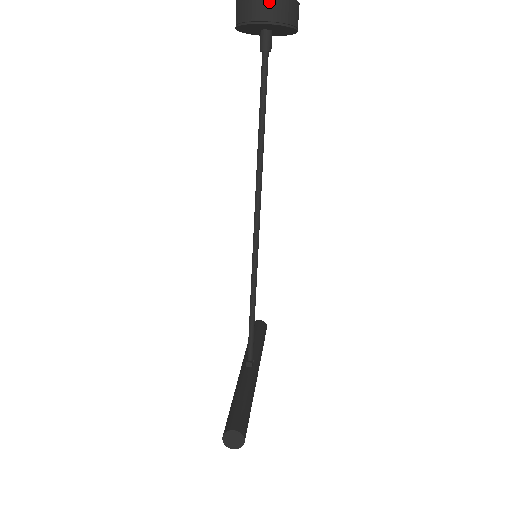
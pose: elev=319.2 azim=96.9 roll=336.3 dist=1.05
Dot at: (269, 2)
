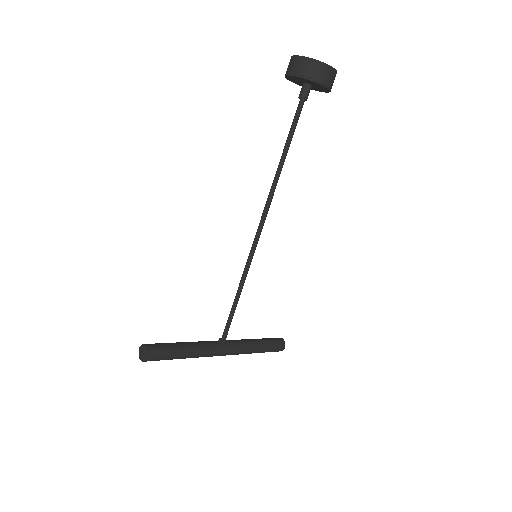
Dot at: (298, 61)
